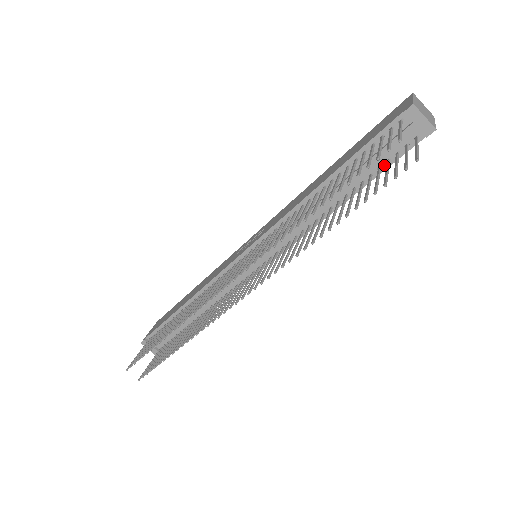
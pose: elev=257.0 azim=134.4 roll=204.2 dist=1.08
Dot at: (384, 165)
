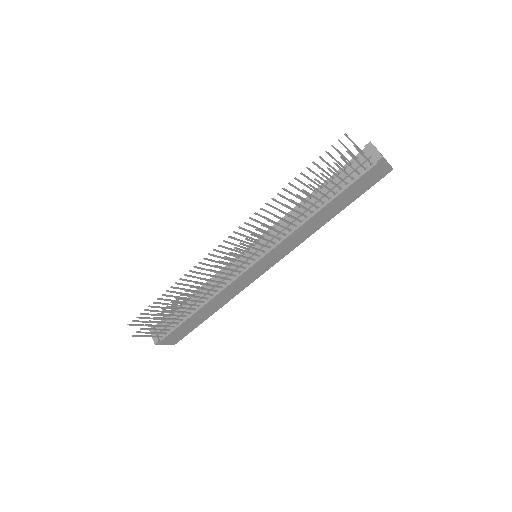
Dot at: (350, 182)
